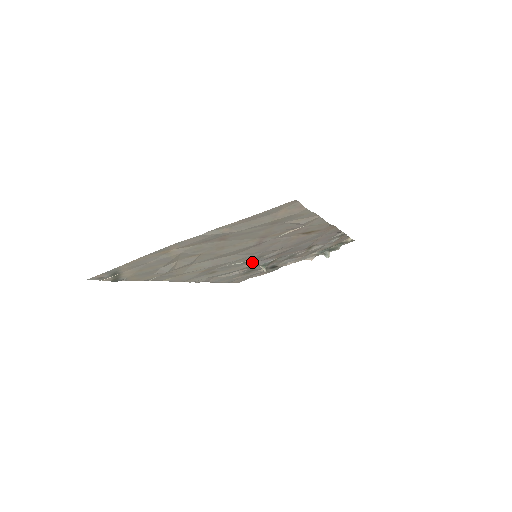
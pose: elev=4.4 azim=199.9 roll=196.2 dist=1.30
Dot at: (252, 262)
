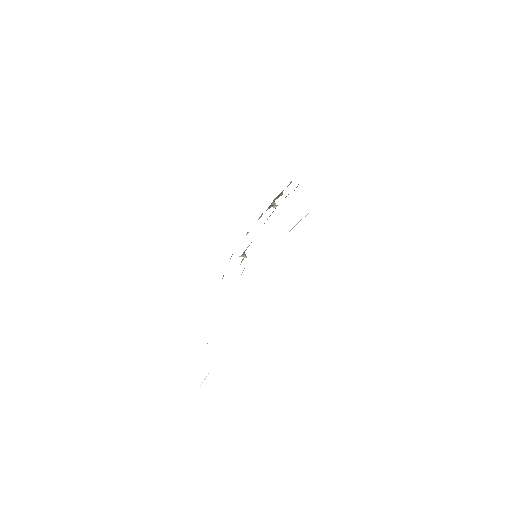
Dot at: occluded
